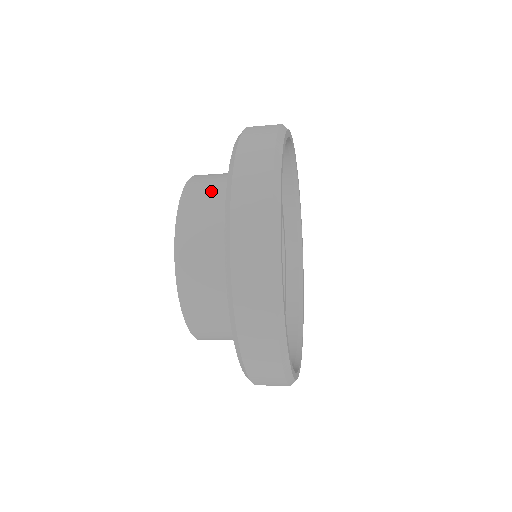
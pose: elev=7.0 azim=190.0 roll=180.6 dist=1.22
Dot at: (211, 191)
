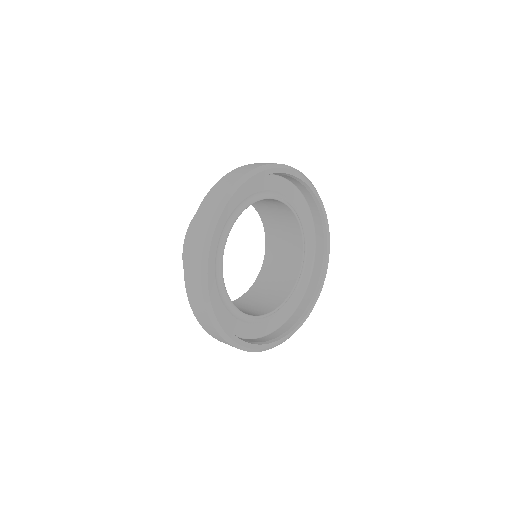
Dot at: occluded
